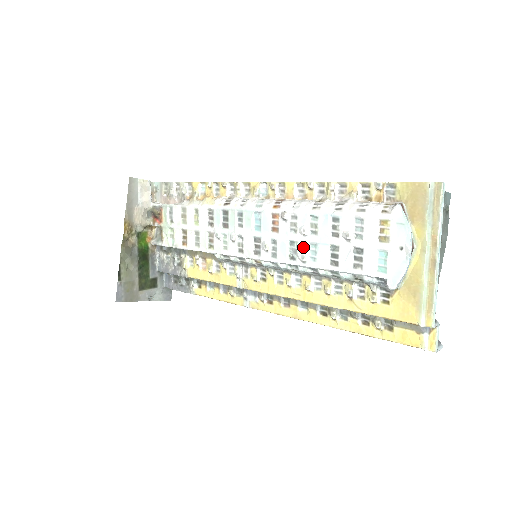
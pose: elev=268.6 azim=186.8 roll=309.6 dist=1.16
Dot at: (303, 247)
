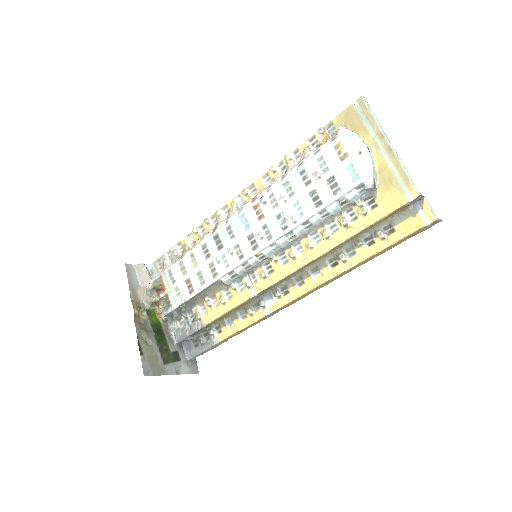
Dot at: (289, 211)
